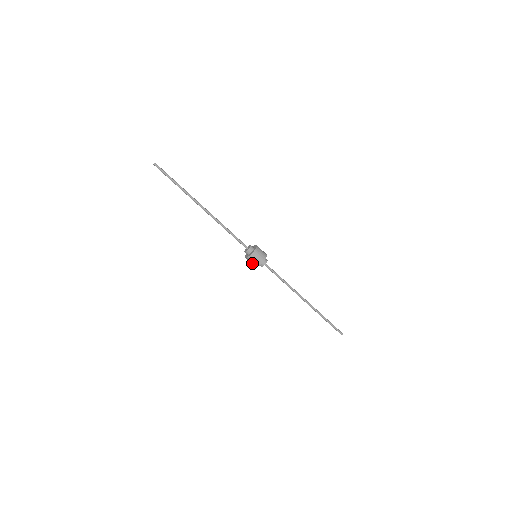
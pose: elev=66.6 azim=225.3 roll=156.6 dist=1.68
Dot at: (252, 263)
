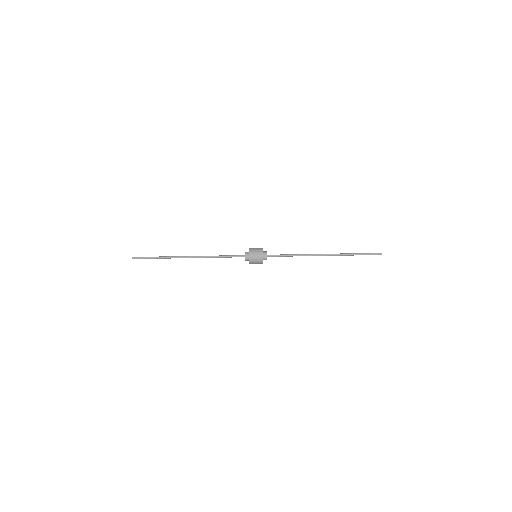
Dot at: occluded
